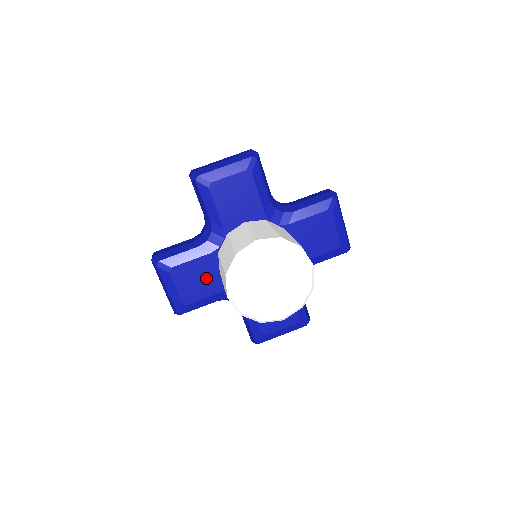
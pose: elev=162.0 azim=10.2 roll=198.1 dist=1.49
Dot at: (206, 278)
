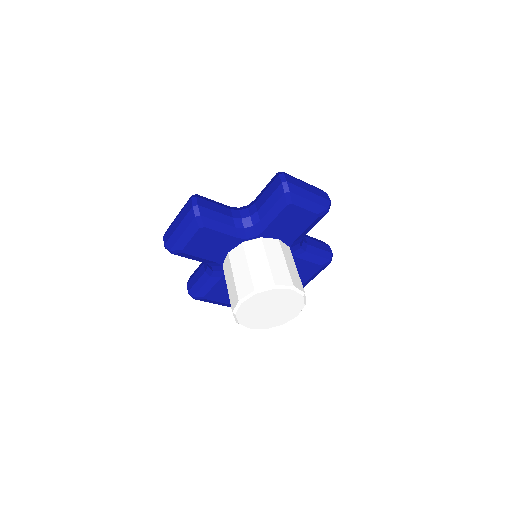
Dot at: (216, 248)
